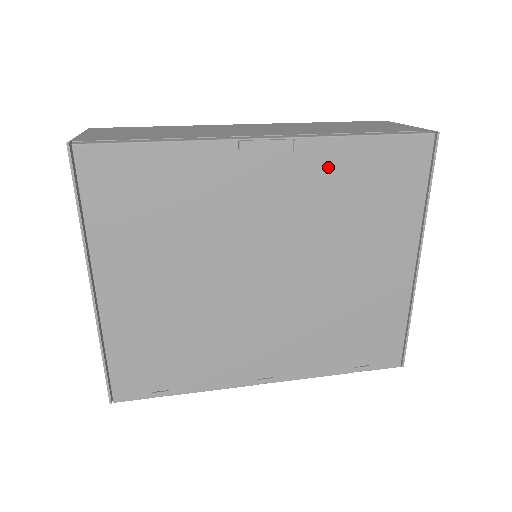
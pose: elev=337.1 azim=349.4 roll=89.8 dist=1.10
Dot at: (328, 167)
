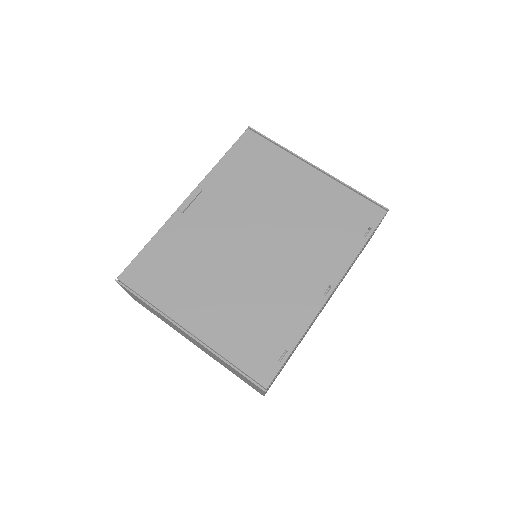
Dot at: (223, 181)
